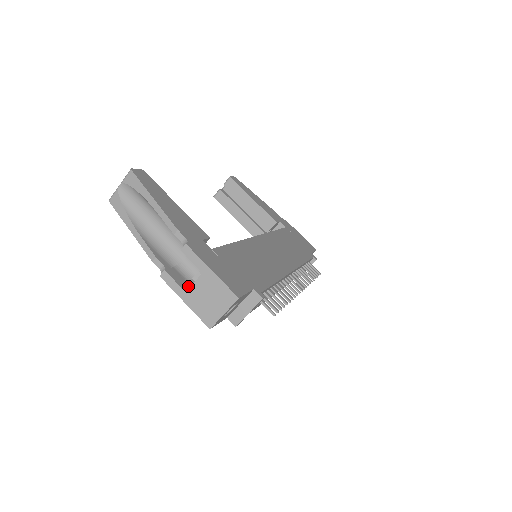
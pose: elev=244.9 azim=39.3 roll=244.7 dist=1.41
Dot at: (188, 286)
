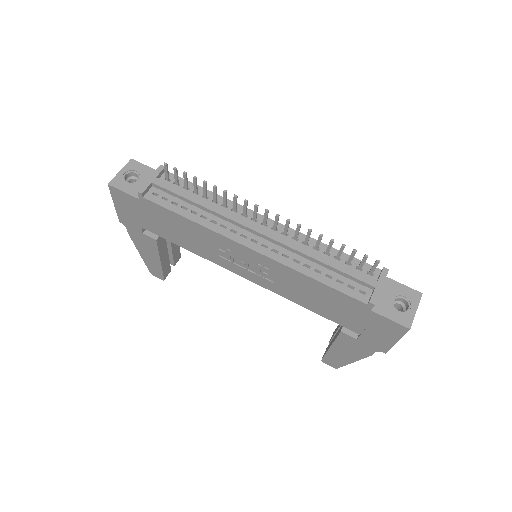
Dot at: occluded
